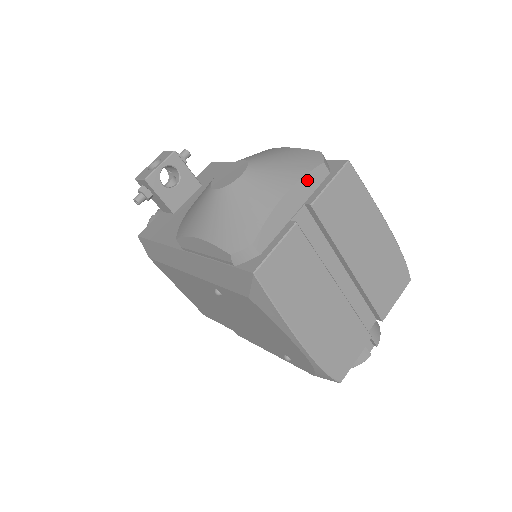
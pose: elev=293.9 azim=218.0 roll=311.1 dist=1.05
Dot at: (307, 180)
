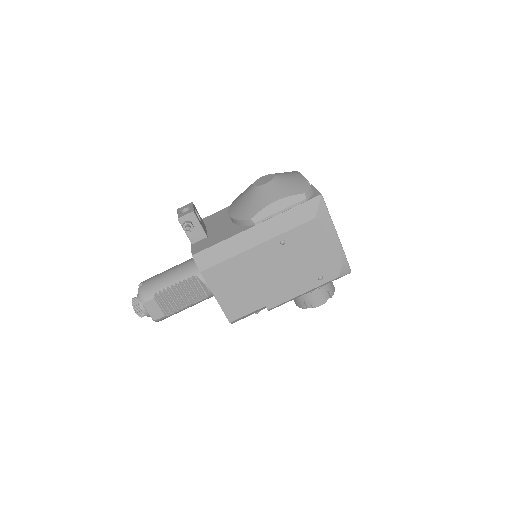
Dot at: occluded
